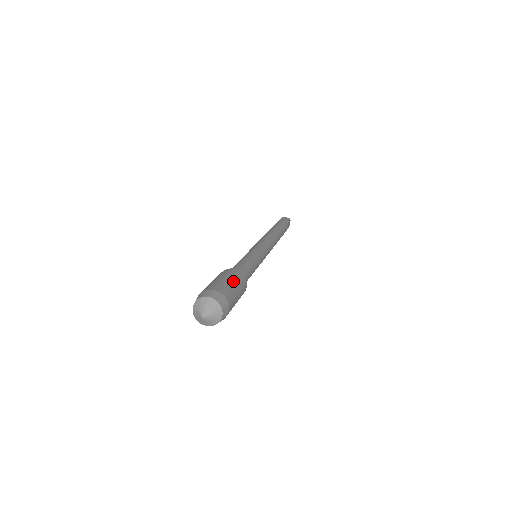
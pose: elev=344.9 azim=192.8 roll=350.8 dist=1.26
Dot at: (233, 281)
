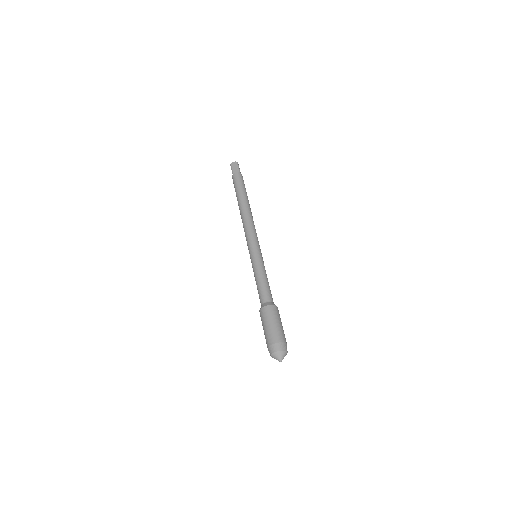
Dot at: (276, 321)
